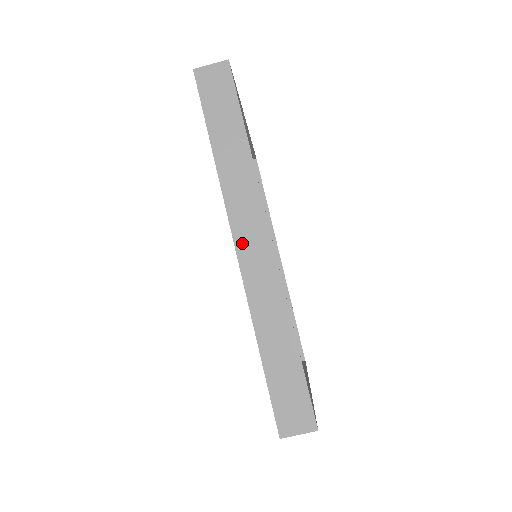
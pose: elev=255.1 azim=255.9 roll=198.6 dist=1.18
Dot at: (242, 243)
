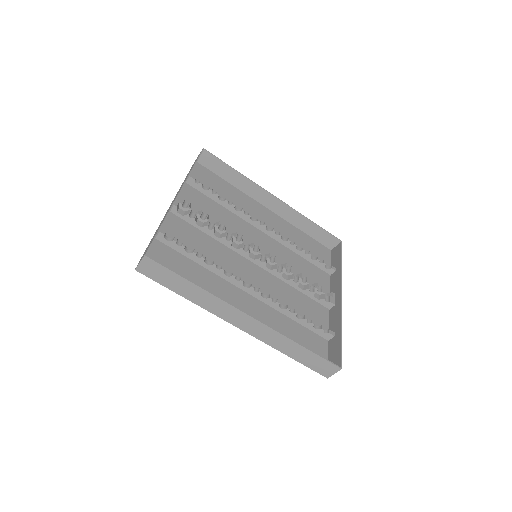
Dot at: (238, 324)
